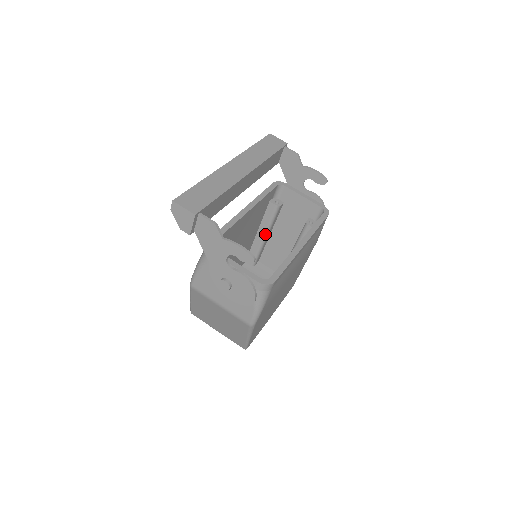
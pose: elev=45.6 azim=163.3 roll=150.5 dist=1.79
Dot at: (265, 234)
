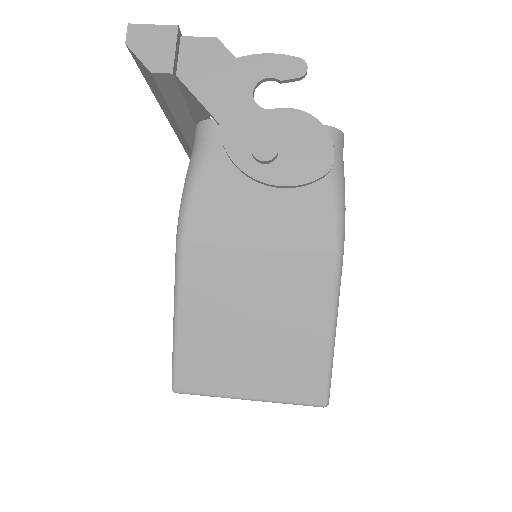
Dot at: occluded
